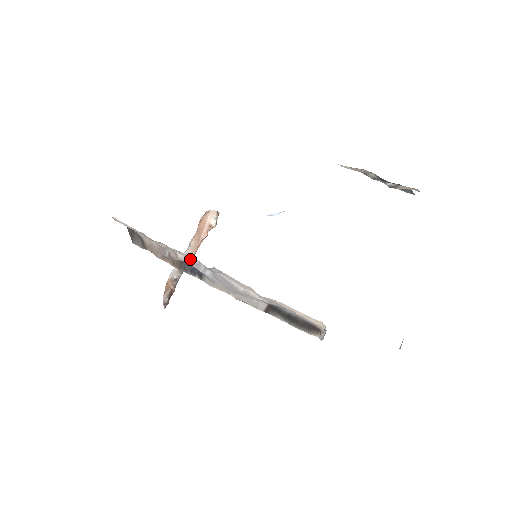
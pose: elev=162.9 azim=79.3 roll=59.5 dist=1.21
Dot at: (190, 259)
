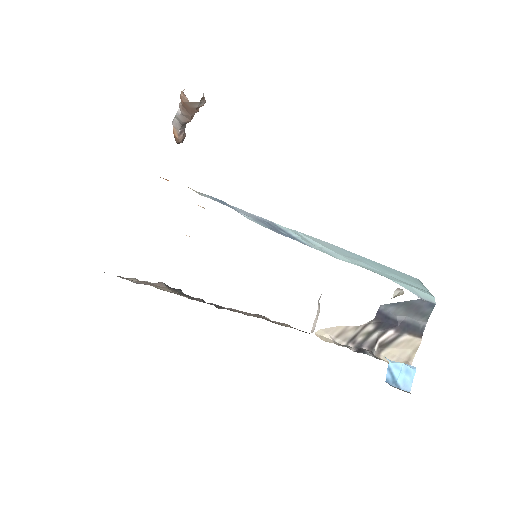
Dot at: occluded
